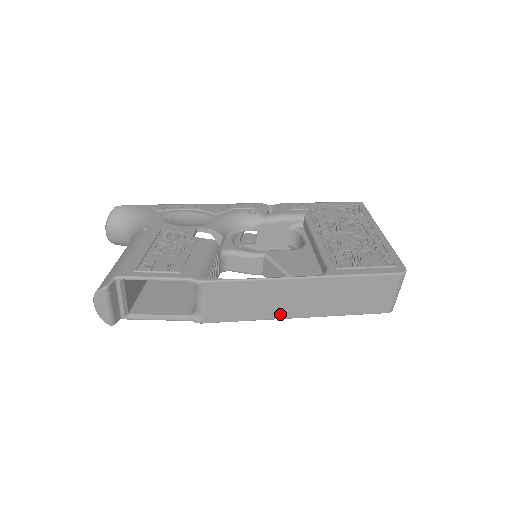
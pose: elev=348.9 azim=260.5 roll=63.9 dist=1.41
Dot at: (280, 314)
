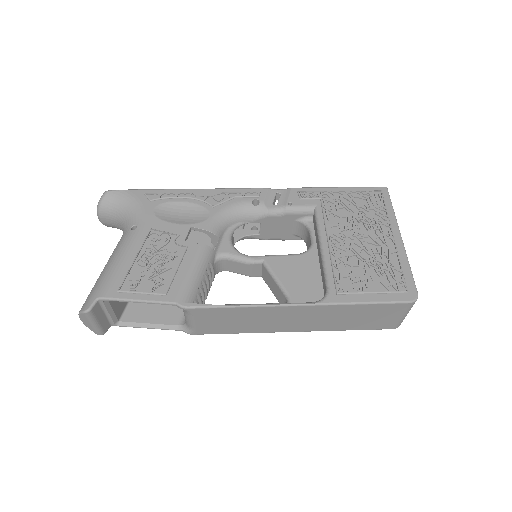
Dot at: (275, 329)
